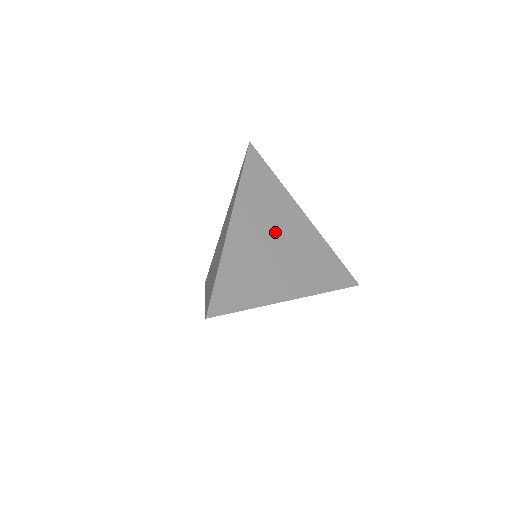
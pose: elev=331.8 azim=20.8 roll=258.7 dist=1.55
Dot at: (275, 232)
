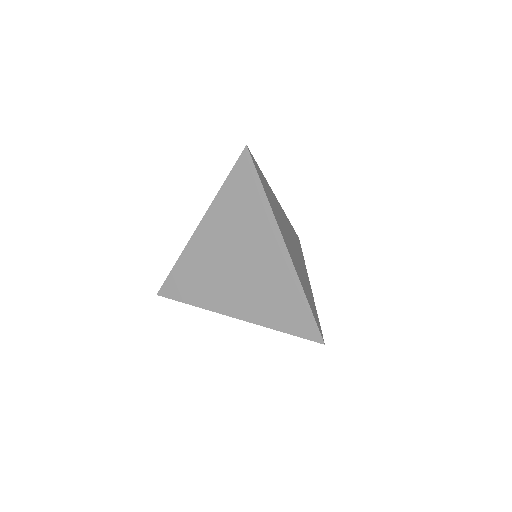
Dot at: (286, 232)
